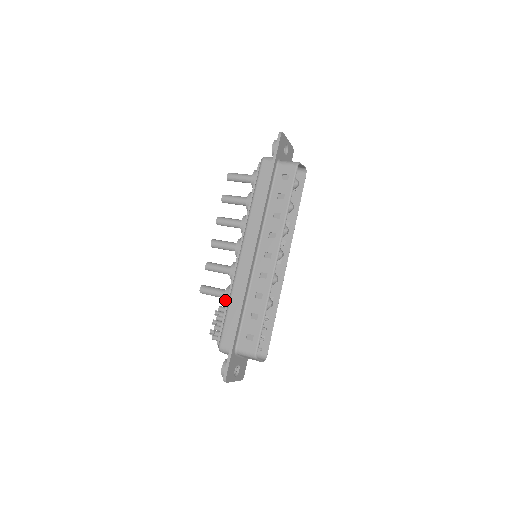
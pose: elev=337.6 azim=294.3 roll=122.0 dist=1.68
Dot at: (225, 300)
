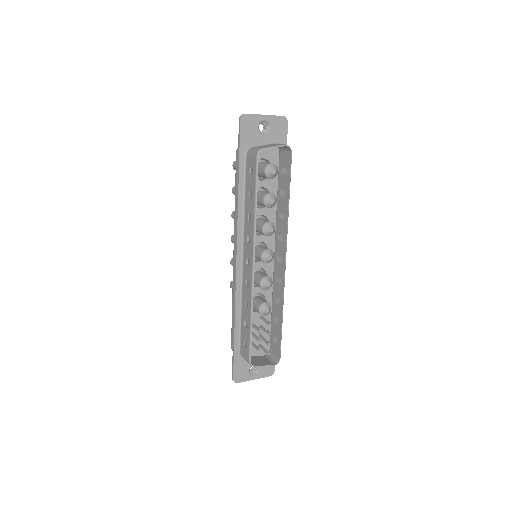
Dot at: occluded
